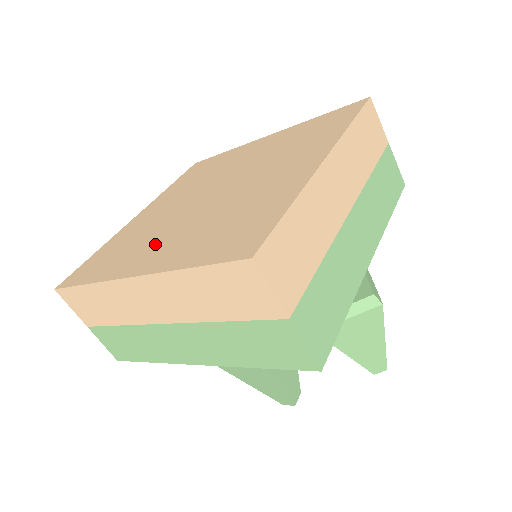
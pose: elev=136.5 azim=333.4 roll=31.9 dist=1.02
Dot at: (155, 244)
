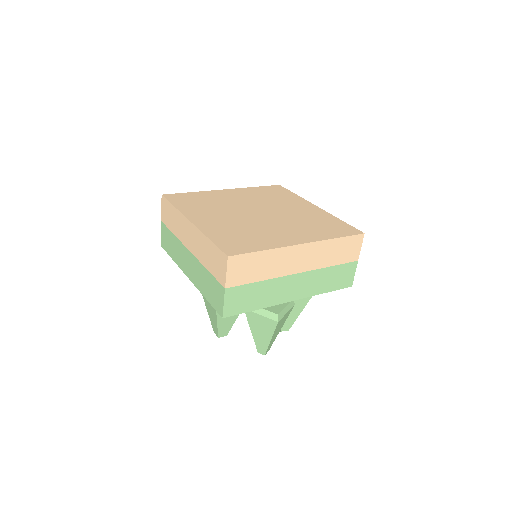
Dot at: (213, 215)
